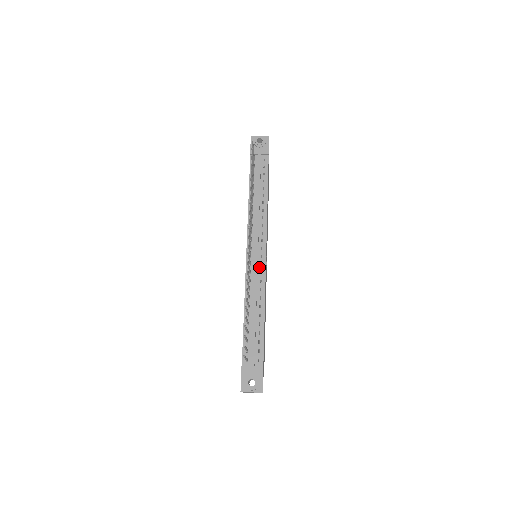
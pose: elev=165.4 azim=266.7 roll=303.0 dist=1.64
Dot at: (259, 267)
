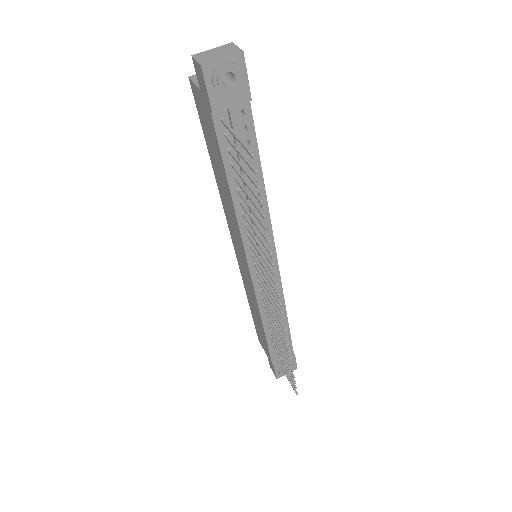
Dot at: occluded
